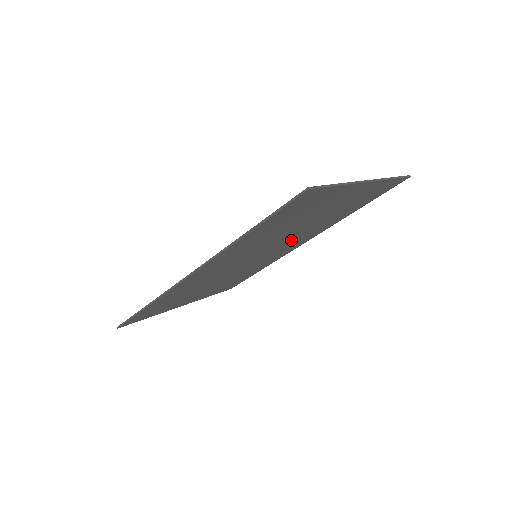
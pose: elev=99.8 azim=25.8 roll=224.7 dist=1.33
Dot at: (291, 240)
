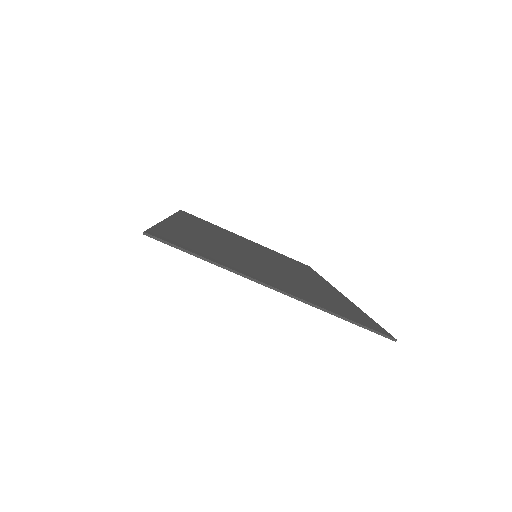
Dot at: occluded
